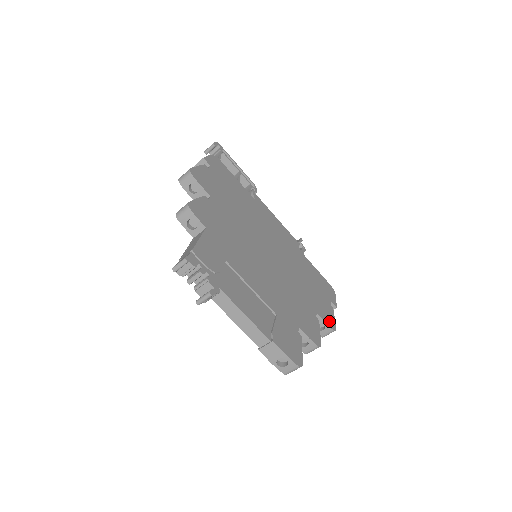
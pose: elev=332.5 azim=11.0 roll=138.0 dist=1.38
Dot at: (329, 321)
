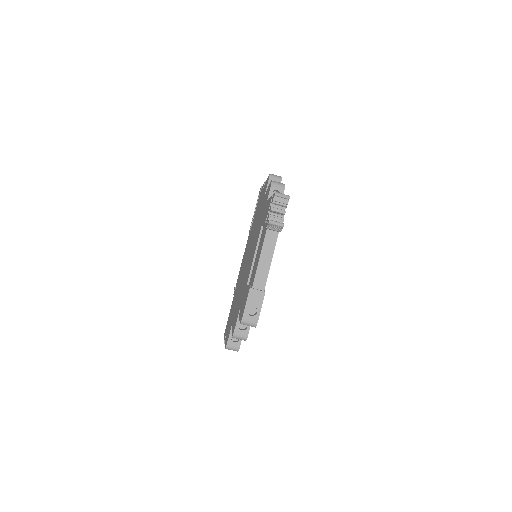
Dot at: occluded
